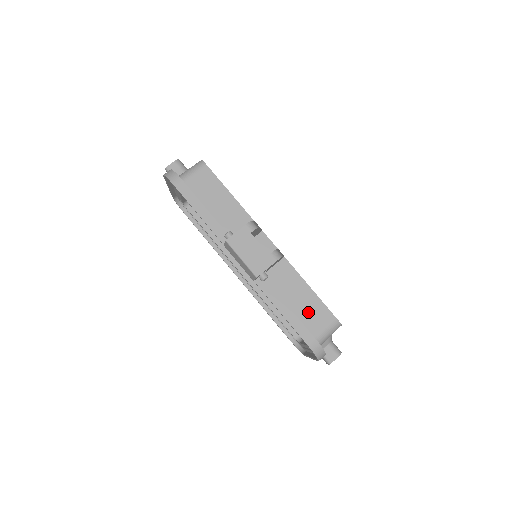
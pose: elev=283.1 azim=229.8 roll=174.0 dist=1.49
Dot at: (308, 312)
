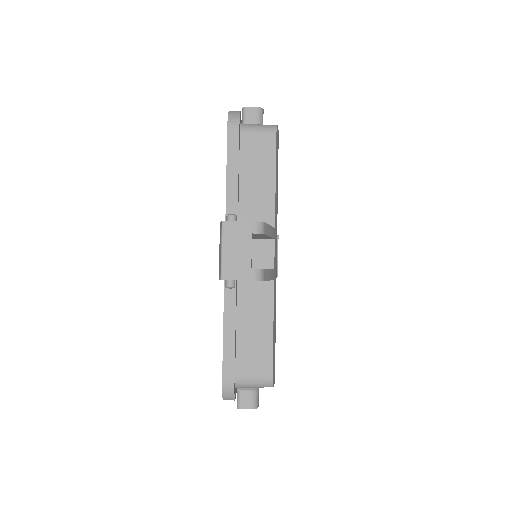
Dot at: (251, 349)
